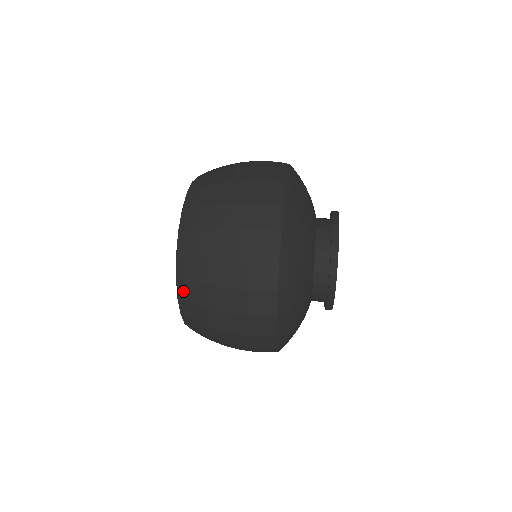
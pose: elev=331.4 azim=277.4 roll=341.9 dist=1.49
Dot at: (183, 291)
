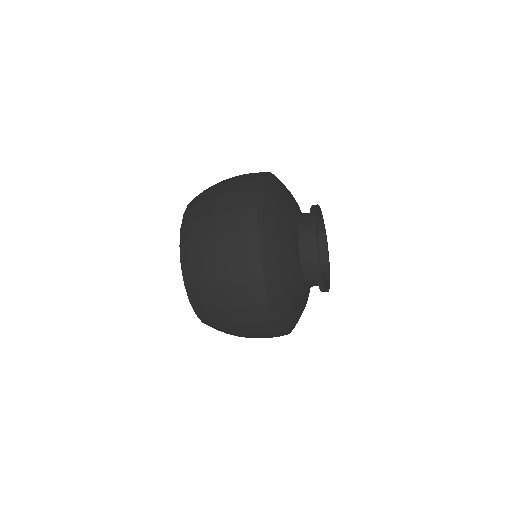
Dot at: occluded
